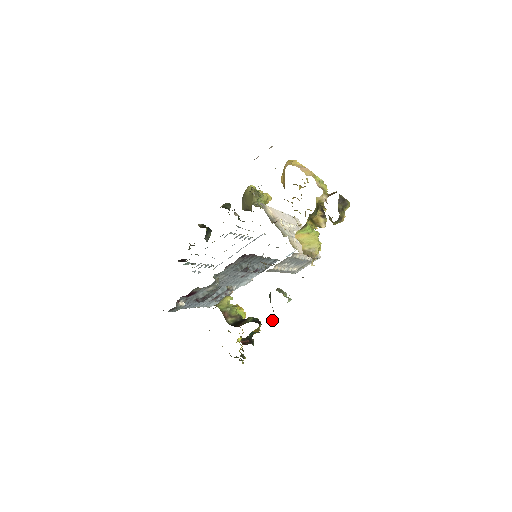
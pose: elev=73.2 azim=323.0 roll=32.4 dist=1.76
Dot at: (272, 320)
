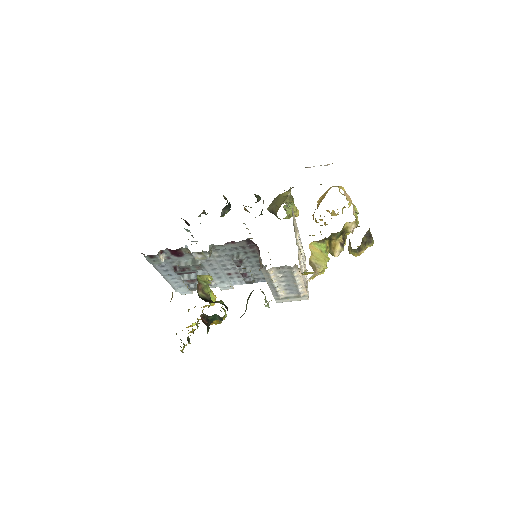
Dot at: (240, 317)
